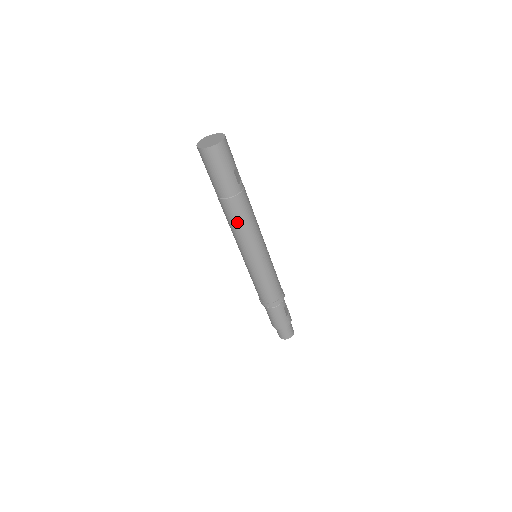
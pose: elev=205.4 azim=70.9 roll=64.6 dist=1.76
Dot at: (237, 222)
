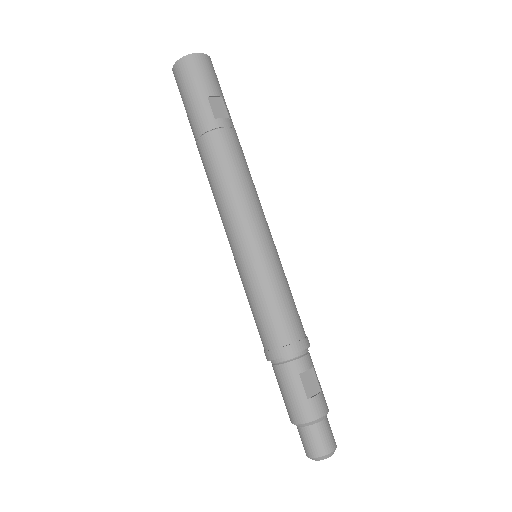
Dot at: (212, 178)
